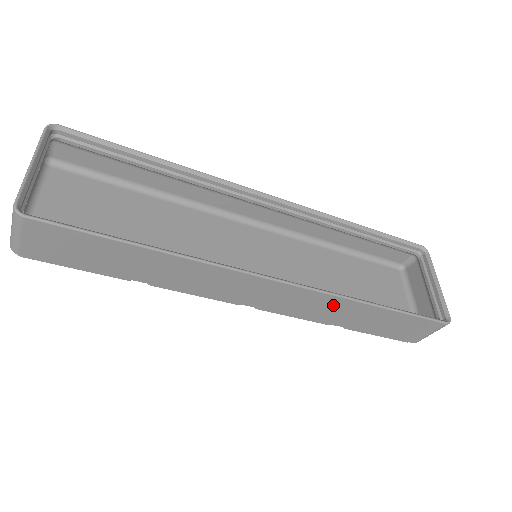
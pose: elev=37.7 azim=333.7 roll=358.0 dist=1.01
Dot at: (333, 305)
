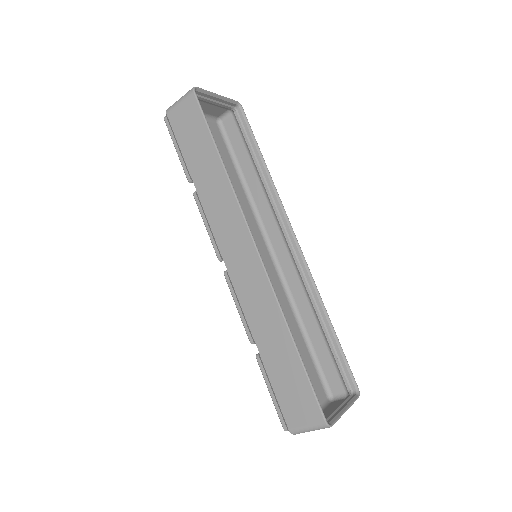
Dot at: (269, 310)
